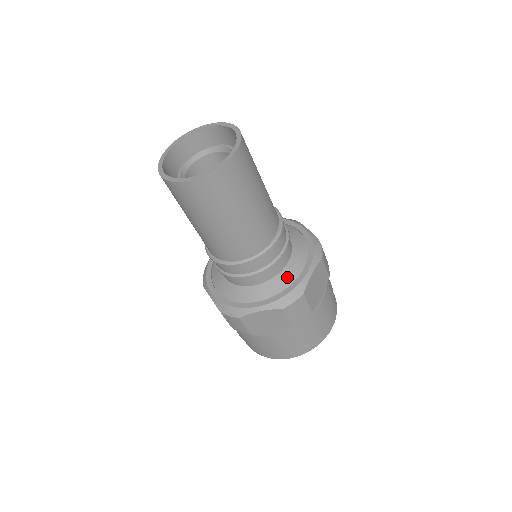
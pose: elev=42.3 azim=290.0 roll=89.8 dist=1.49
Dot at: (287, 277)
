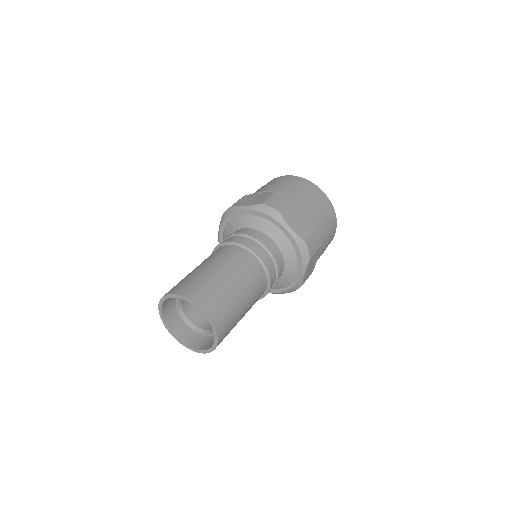
Dot at: (286, 279)
